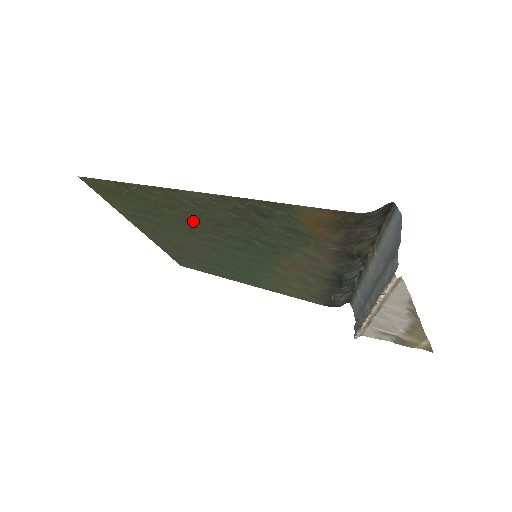
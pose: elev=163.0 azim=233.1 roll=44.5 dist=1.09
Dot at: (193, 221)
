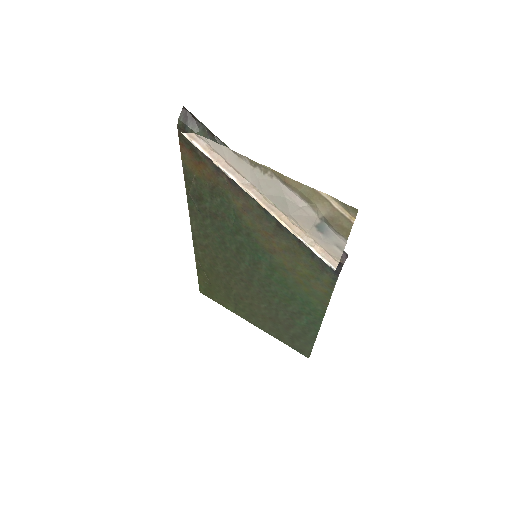
Dot at: (227, 263)
